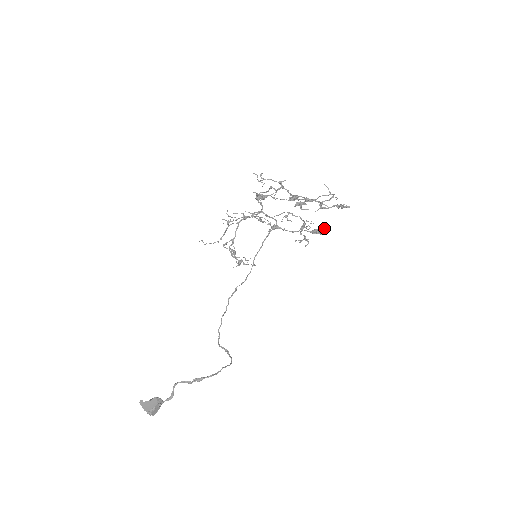
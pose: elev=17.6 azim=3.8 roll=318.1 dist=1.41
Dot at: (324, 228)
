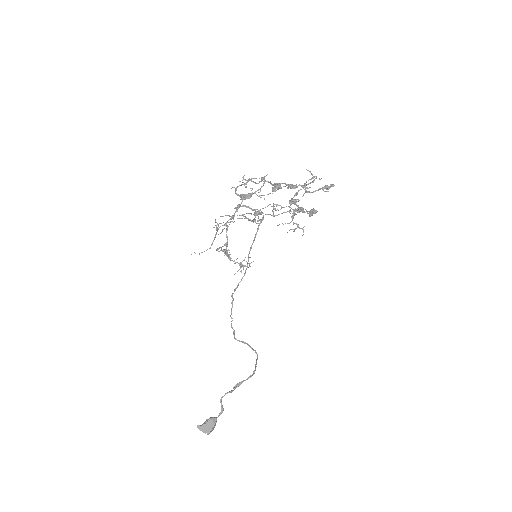
Dot at: (313, 210)
